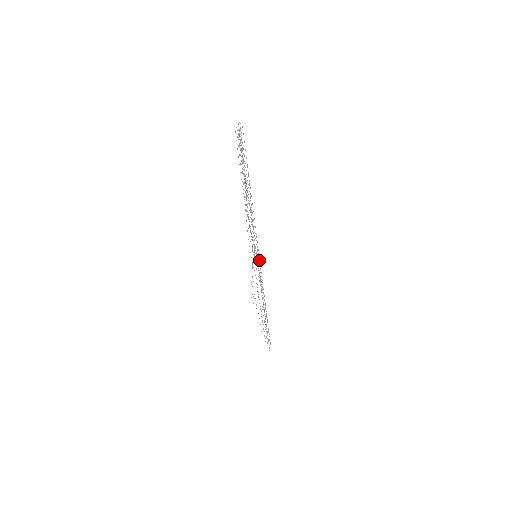
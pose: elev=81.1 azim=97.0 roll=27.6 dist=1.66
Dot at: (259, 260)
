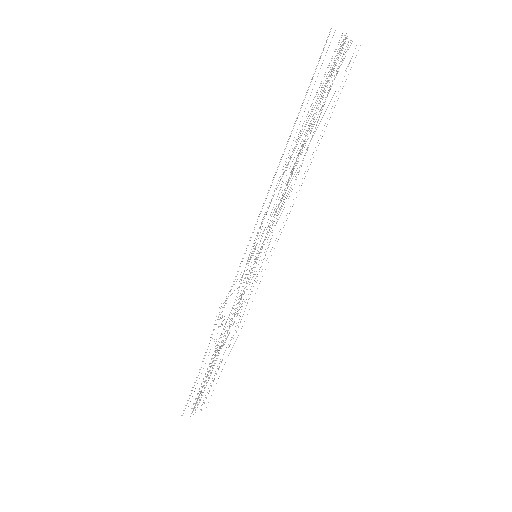
Dot at: occluded
